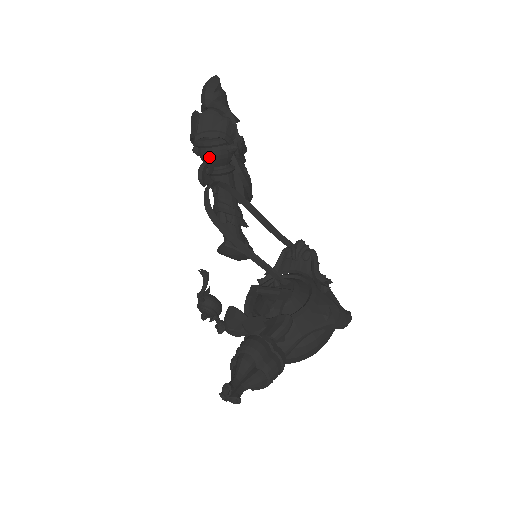
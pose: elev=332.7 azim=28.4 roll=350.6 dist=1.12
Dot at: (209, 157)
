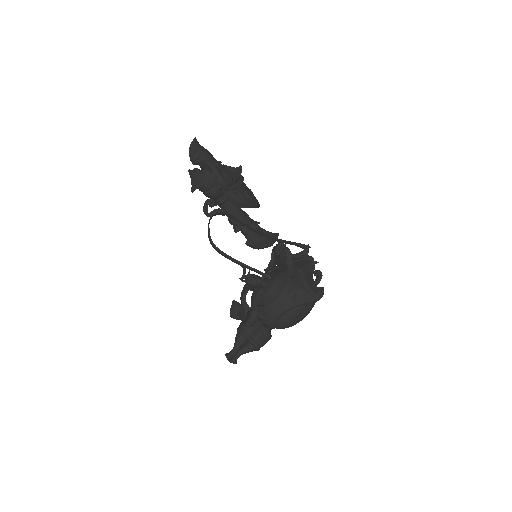
Dot at: (208, 197)
